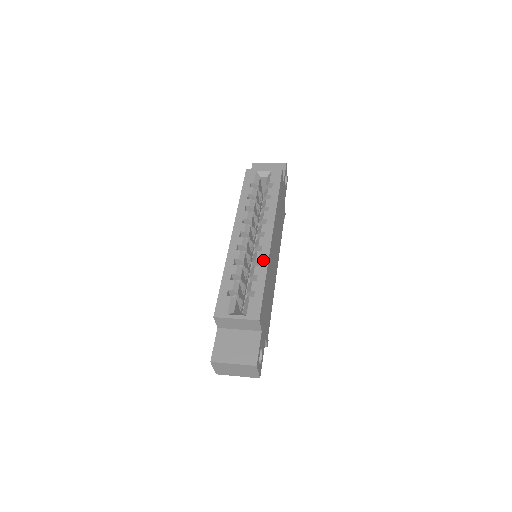
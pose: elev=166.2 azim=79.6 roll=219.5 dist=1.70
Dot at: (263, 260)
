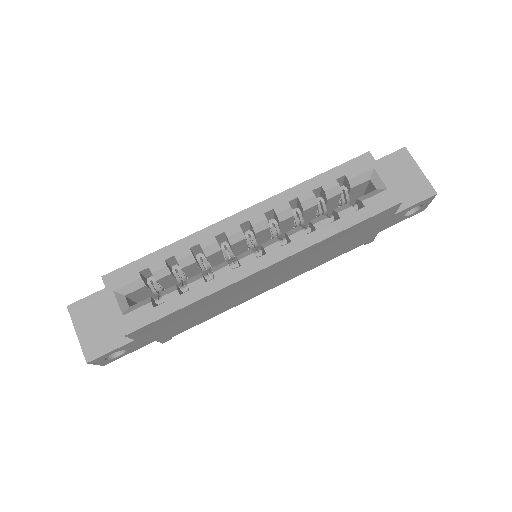
Dot at: (218, 282)
